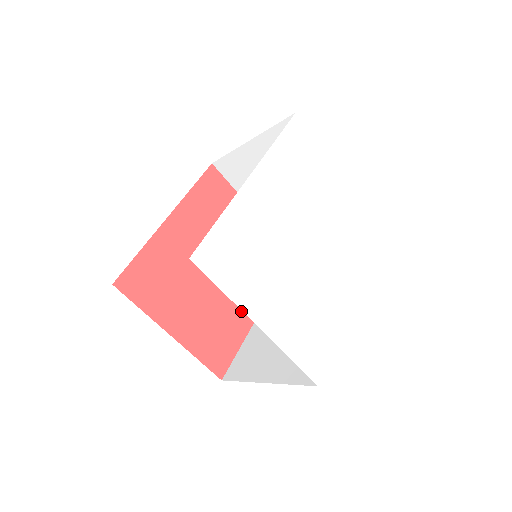
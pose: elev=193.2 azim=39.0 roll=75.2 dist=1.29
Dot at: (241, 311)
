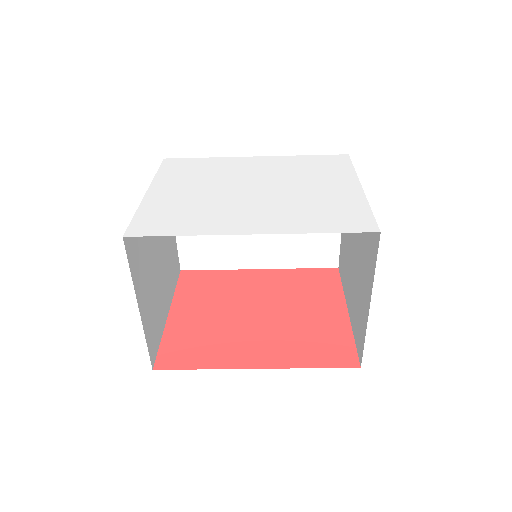
Dot at: (238, 351)
